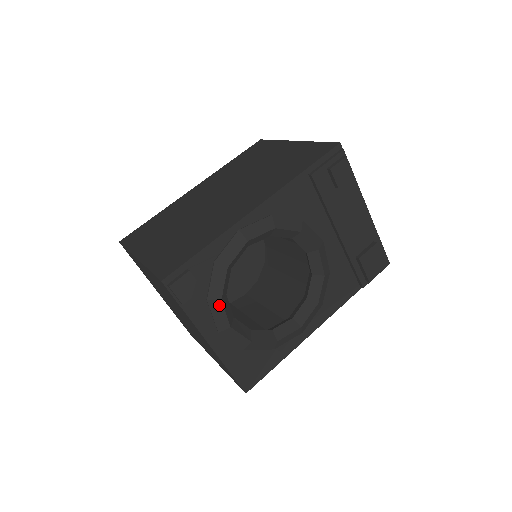
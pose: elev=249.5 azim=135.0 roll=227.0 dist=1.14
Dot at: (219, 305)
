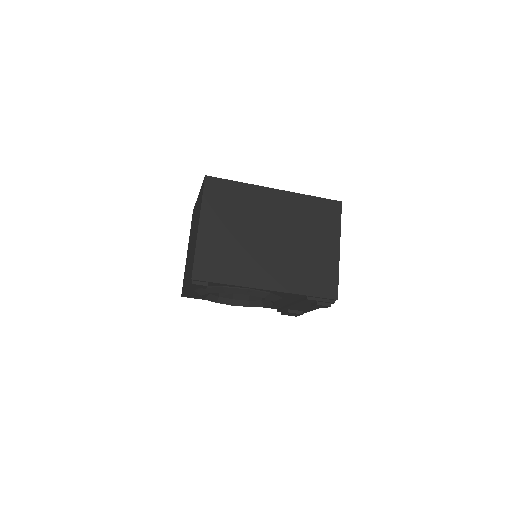
Dot at: (206, 292)
